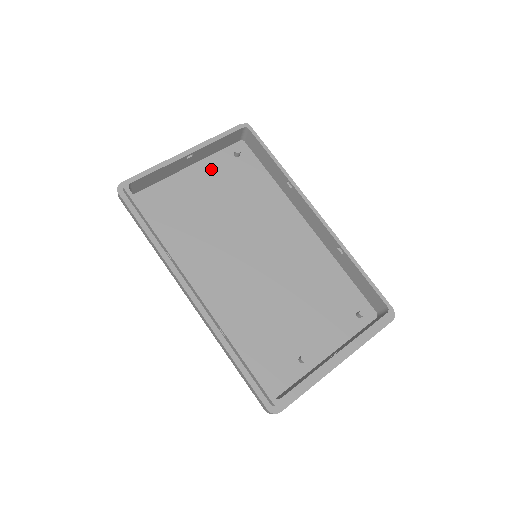
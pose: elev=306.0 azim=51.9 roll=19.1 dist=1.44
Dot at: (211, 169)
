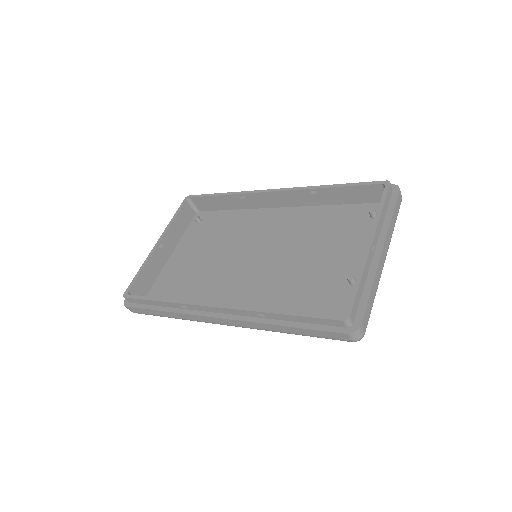
Dot at: (187, 244)
